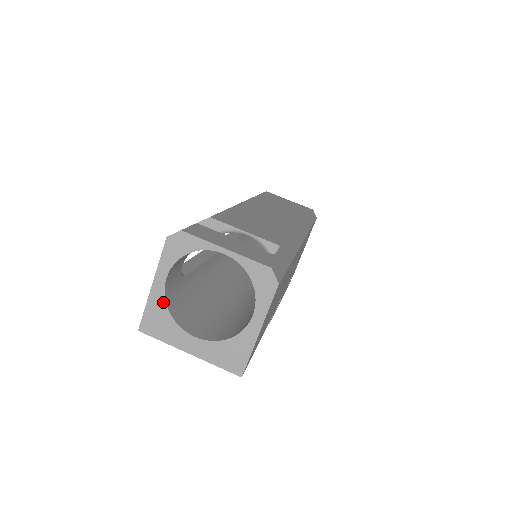
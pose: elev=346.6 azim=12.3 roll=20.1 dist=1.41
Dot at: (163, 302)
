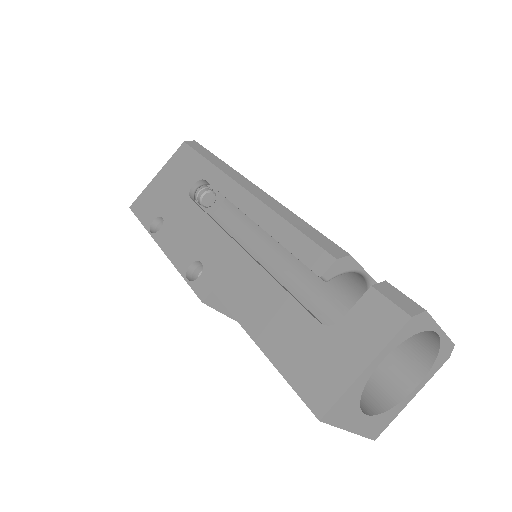
Dot at: (363, 386)
